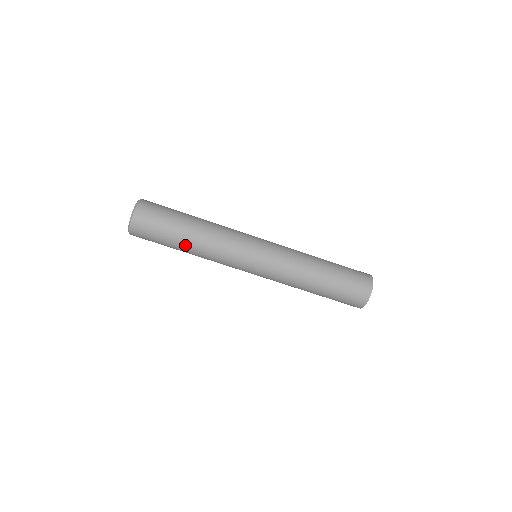
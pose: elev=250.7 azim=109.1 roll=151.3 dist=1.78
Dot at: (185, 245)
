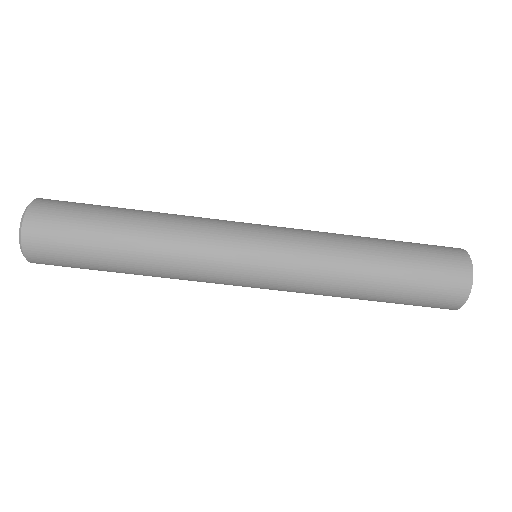
Dot at: (128, 272)
